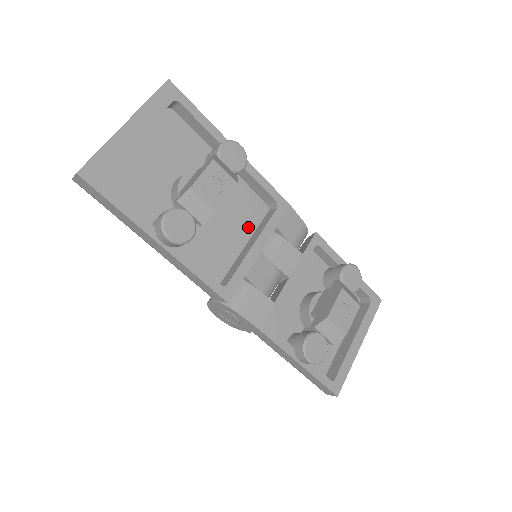
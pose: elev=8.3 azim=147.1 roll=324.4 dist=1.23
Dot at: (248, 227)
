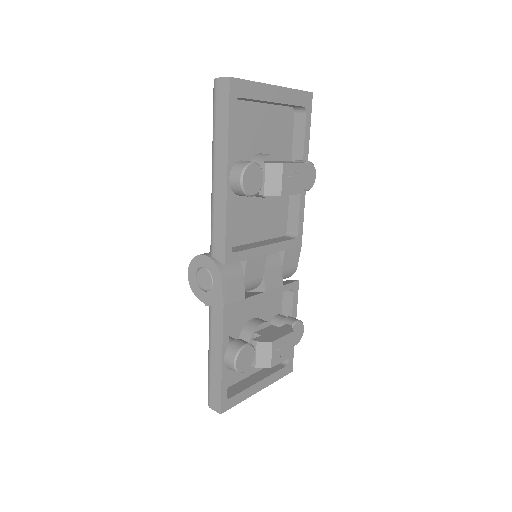
Dot at: (267, 232)
